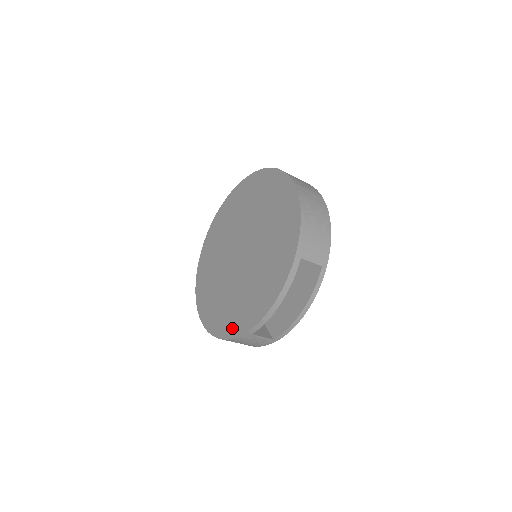
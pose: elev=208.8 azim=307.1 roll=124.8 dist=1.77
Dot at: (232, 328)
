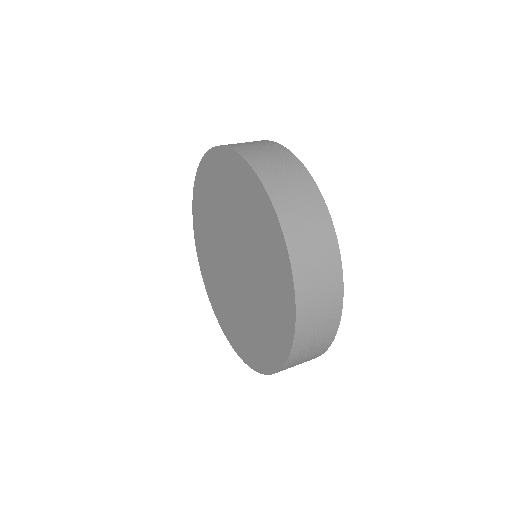
Dot at: (209, 290)
